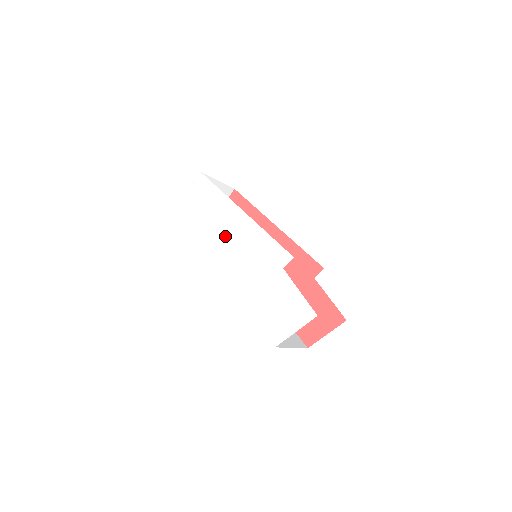
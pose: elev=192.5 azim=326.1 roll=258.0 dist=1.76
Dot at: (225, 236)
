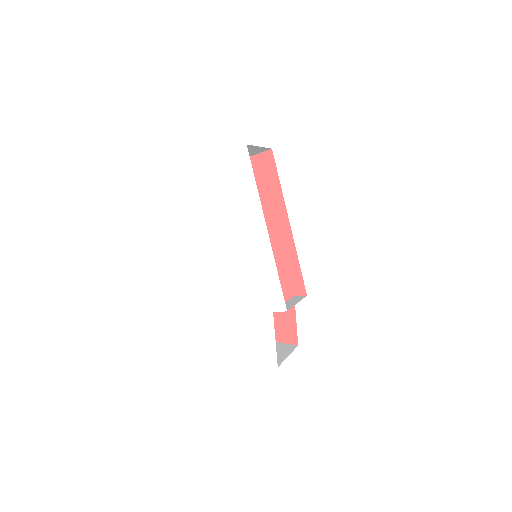
Dot at: (238, 237)
